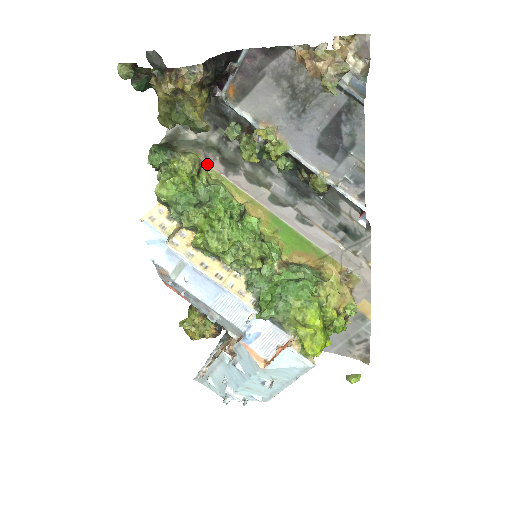
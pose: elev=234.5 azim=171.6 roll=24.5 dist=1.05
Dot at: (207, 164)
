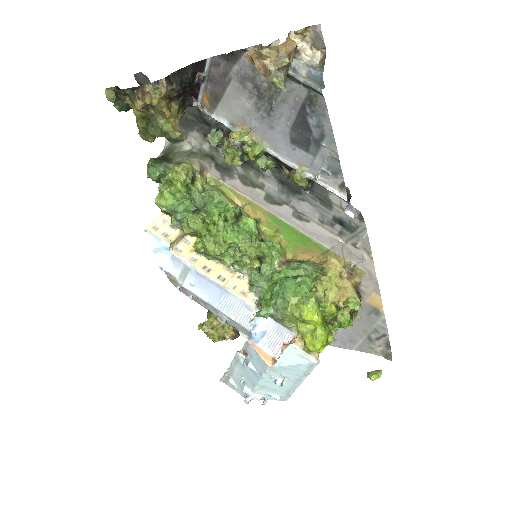
Dot at: (204, 172)
